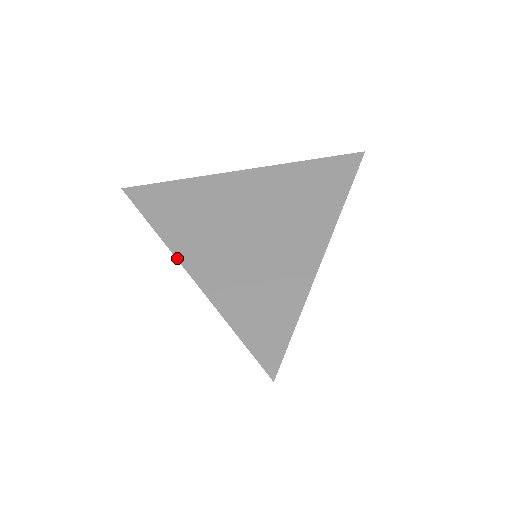
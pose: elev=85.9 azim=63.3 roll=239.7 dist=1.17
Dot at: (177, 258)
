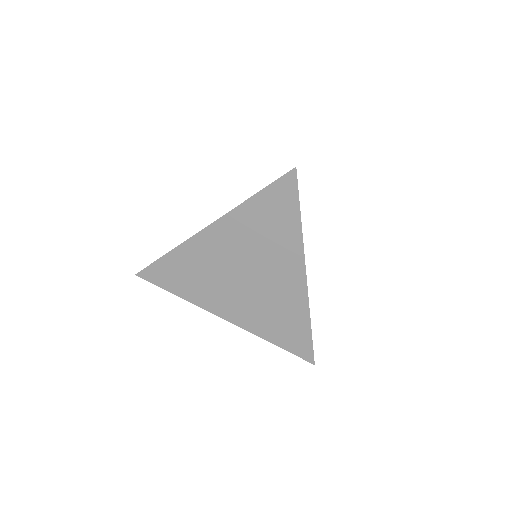
Dot at: (196, 234)
